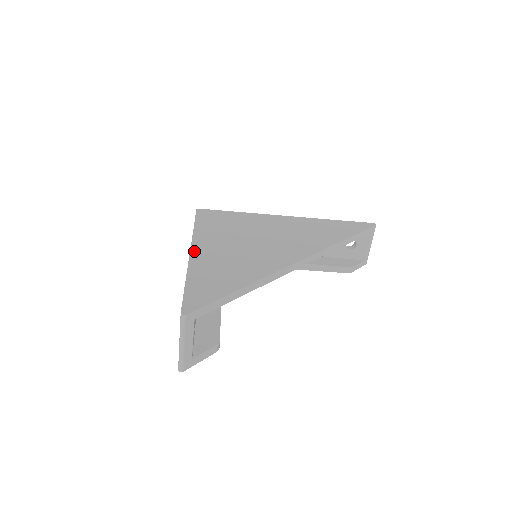
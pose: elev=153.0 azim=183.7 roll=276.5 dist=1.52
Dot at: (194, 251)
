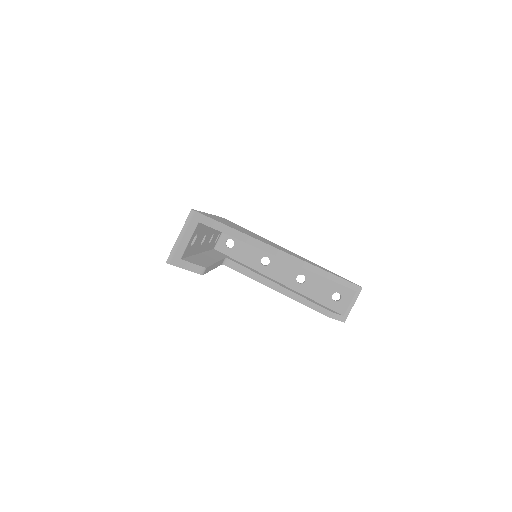
Dot at: (212, 215)
